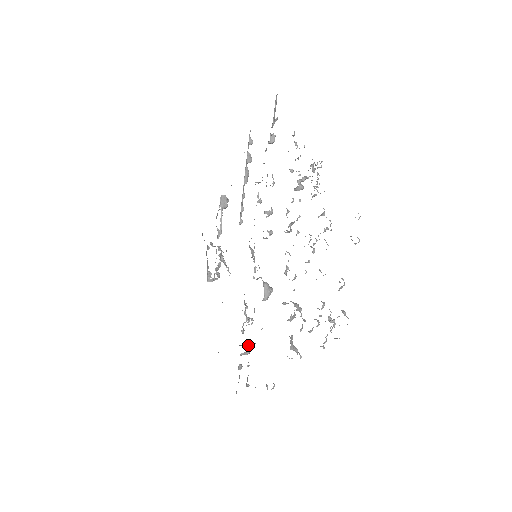
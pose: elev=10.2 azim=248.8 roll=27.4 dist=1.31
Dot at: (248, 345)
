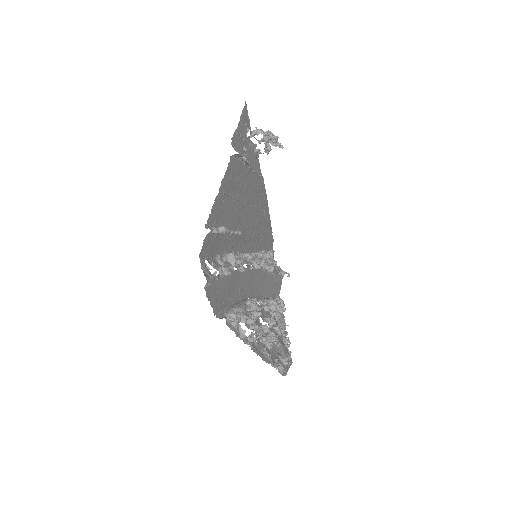
Dot at: (271, 256)
